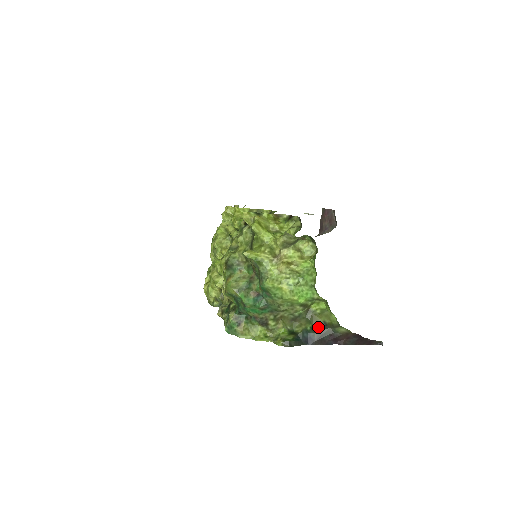
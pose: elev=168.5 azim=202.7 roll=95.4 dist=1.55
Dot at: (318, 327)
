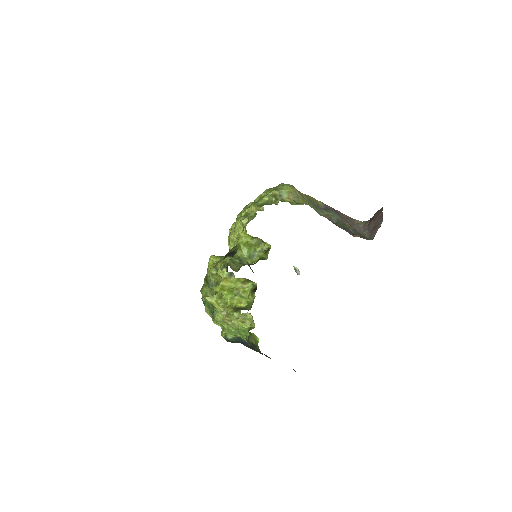
Dot at: (251, 344)
